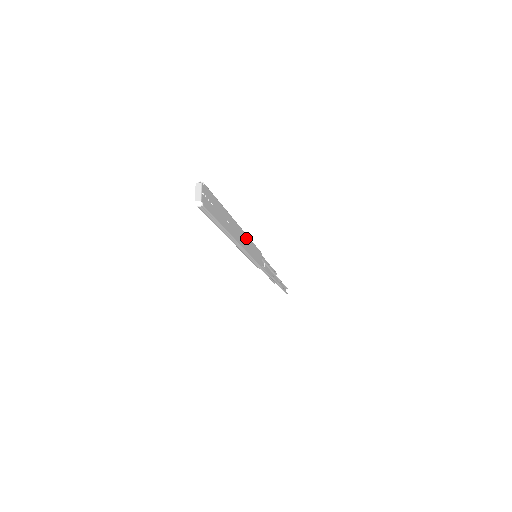
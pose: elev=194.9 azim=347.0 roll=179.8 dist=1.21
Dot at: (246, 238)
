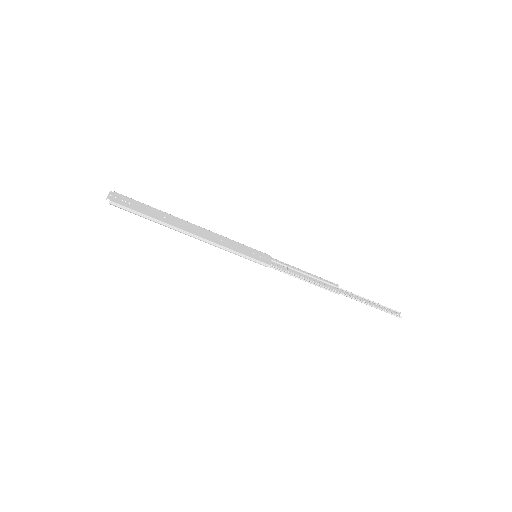
Dot at: (218, 236)
